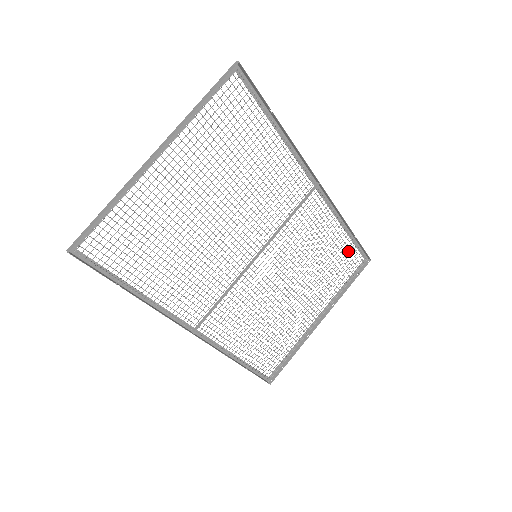
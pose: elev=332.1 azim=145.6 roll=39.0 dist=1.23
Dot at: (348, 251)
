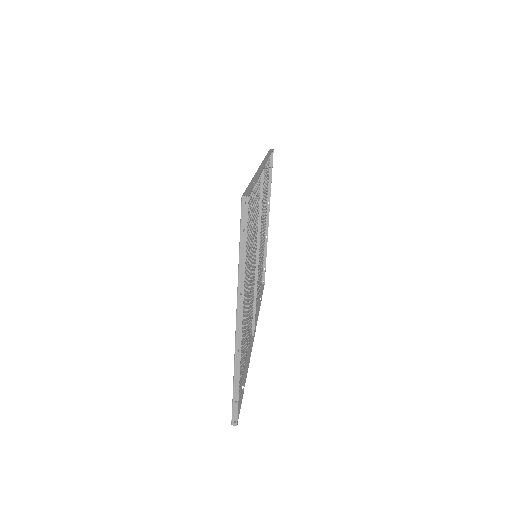
Dot at: (267, 165)
